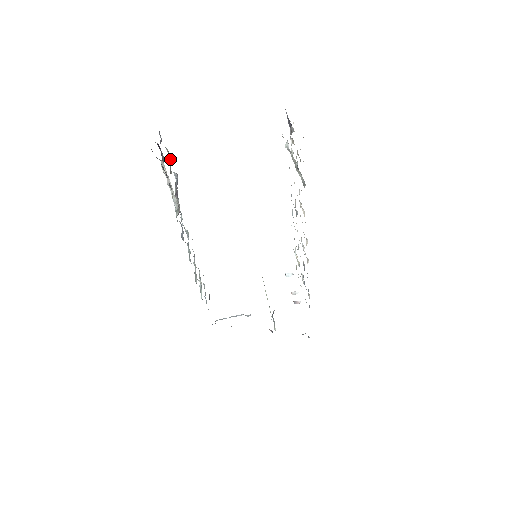
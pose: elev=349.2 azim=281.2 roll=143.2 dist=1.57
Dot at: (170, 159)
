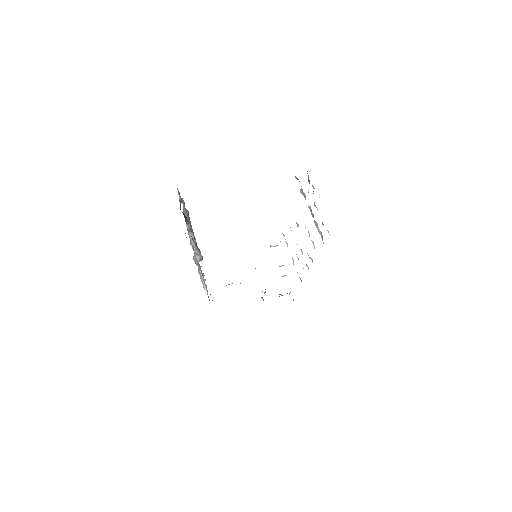
Dot at: (183, 203)
